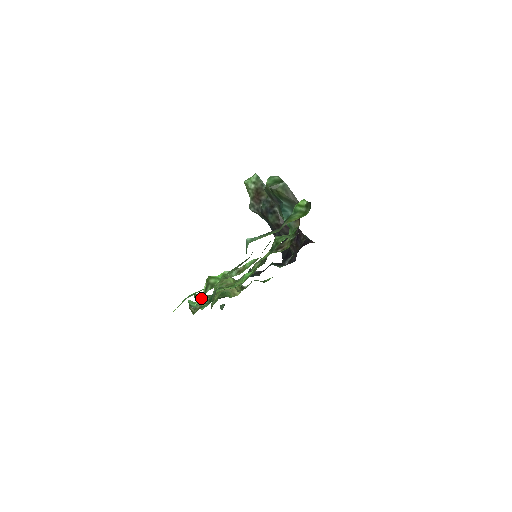
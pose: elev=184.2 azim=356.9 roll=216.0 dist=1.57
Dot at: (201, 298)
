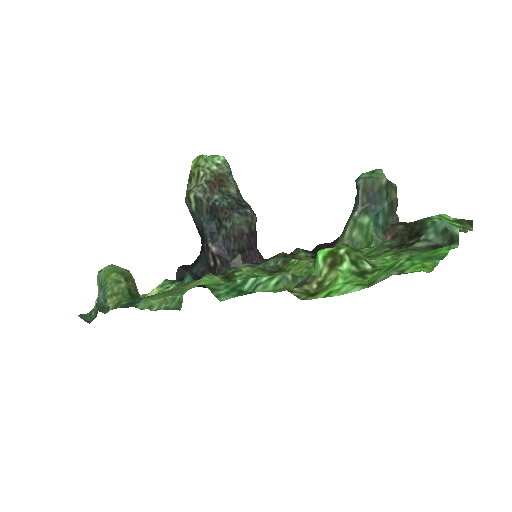
Dot at: (355, 274)
